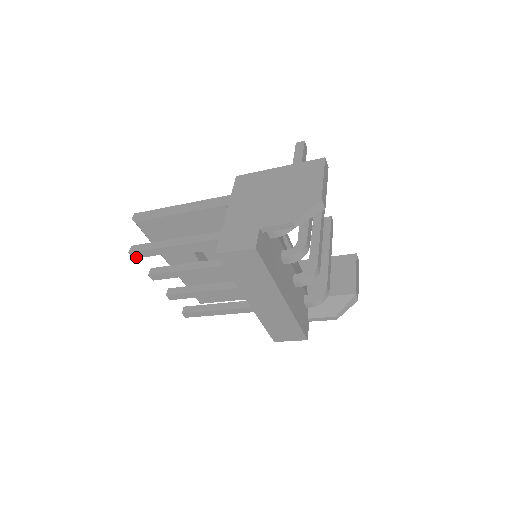
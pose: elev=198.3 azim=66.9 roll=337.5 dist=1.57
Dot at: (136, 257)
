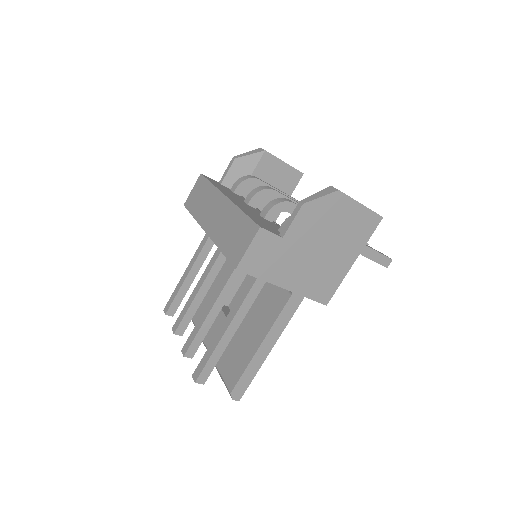
Dot at: (167, 311)
